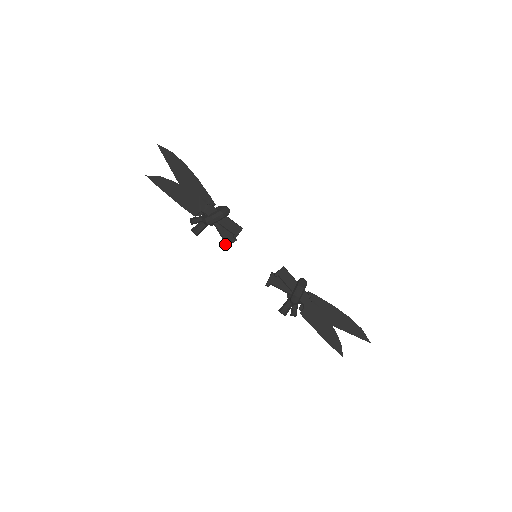
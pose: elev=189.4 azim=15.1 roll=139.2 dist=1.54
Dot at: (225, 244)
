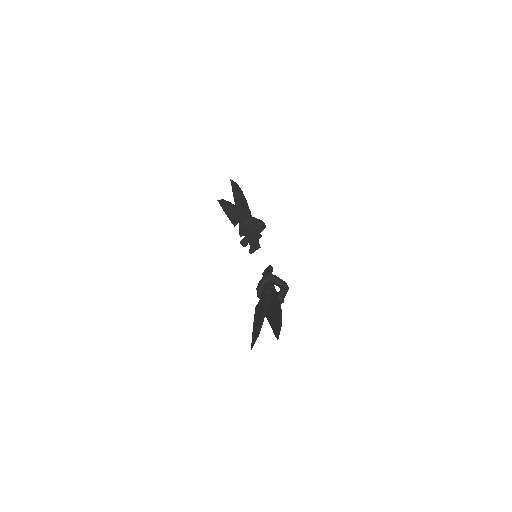
Dot at: (249, 249)
